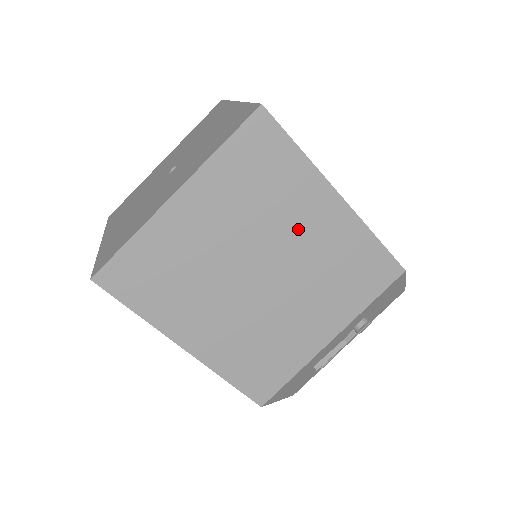
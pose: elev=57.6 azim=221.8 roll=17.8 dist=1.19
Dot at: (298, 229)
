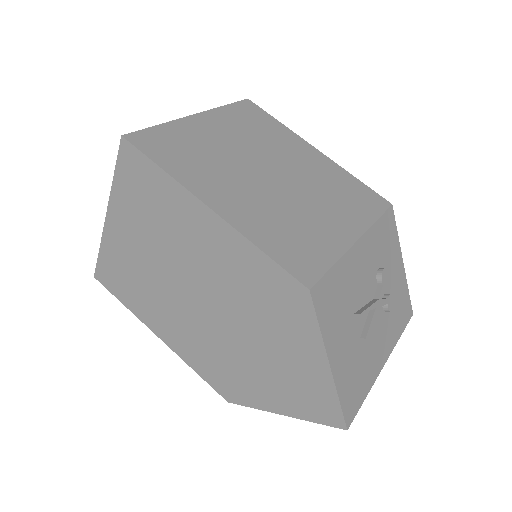
Dot at: (292, 156)
